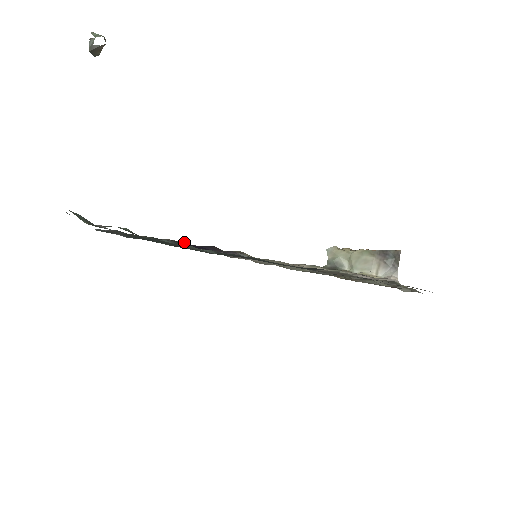
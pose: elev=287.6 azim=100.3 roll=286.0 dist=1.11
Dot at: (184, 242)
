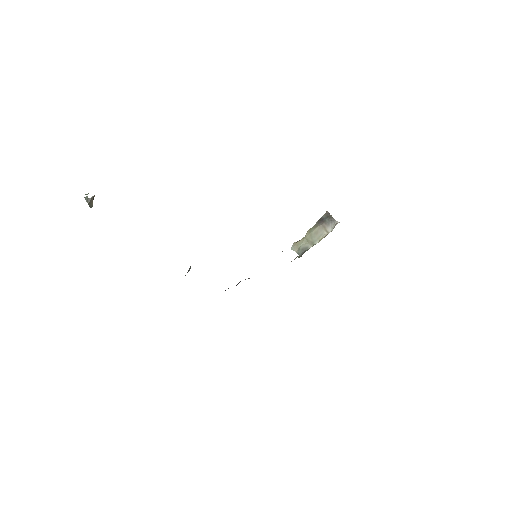
Dot at: occluded
